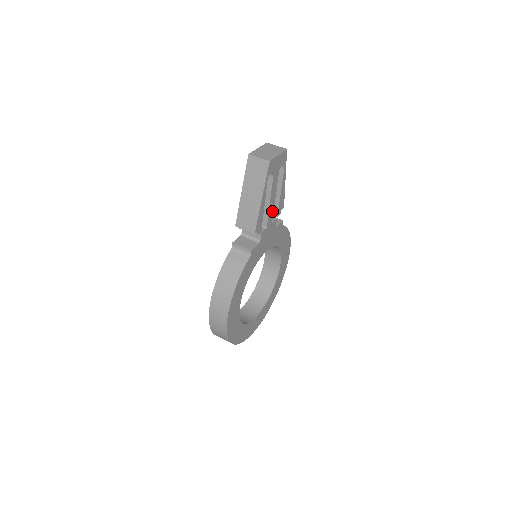
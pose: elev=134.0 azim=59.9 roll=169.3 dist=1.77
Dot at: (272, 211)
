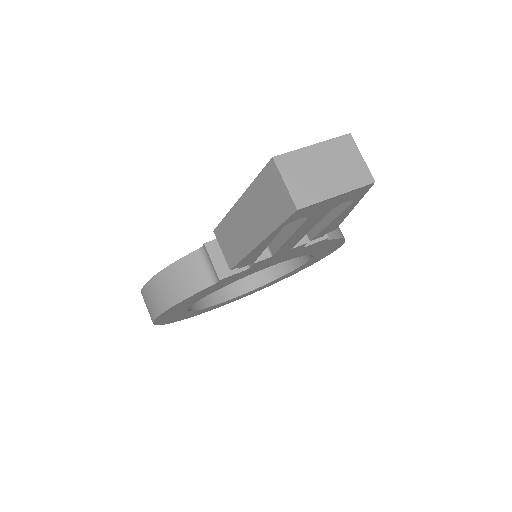
Dot at: (295, 241)
